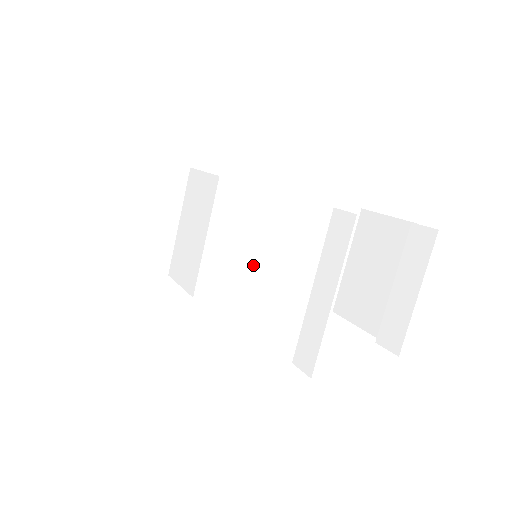
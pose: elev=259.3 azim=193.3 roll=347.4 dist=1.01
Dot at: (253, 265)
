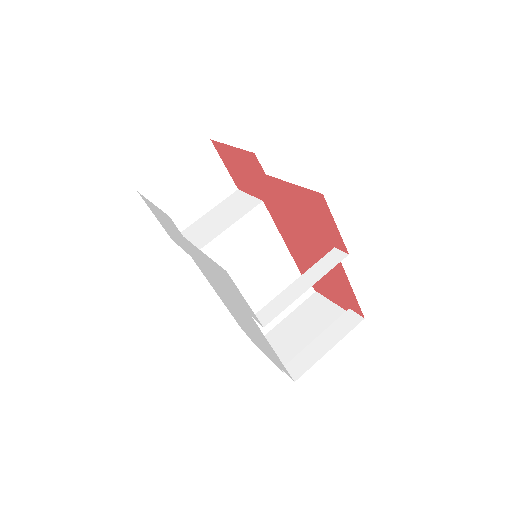
Dot at: (235, 270)
